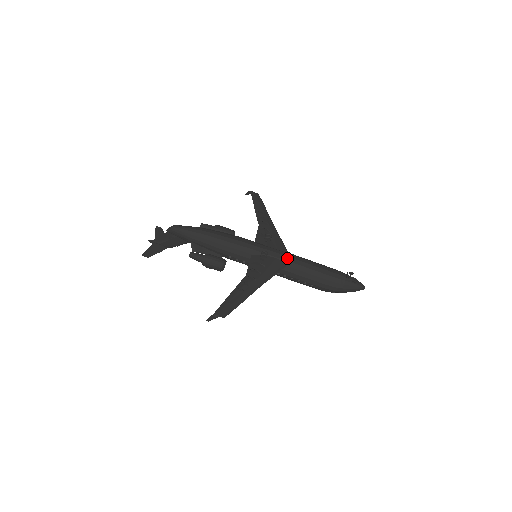
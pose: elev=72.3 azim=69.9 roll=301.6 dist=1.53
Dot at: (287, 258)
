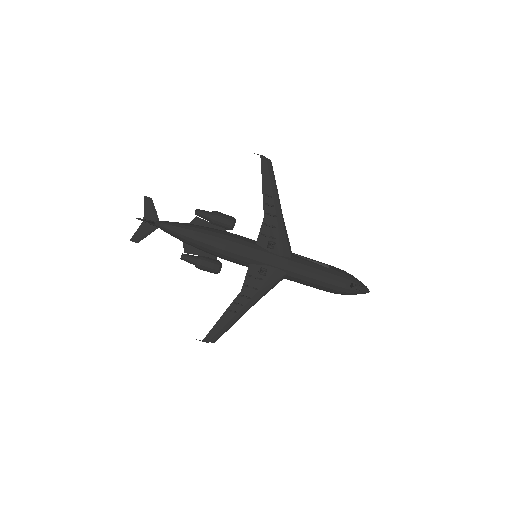
Dot at: (289, 268)
